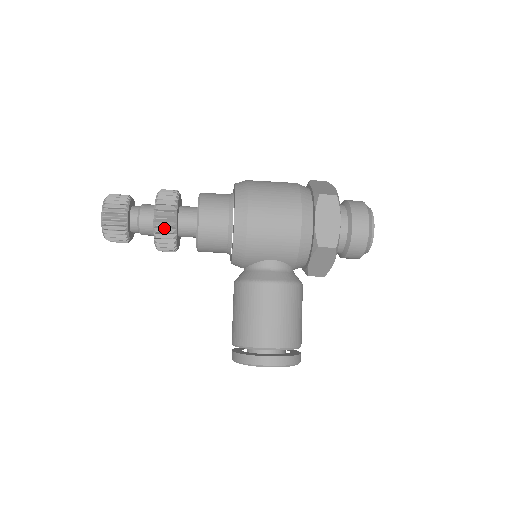
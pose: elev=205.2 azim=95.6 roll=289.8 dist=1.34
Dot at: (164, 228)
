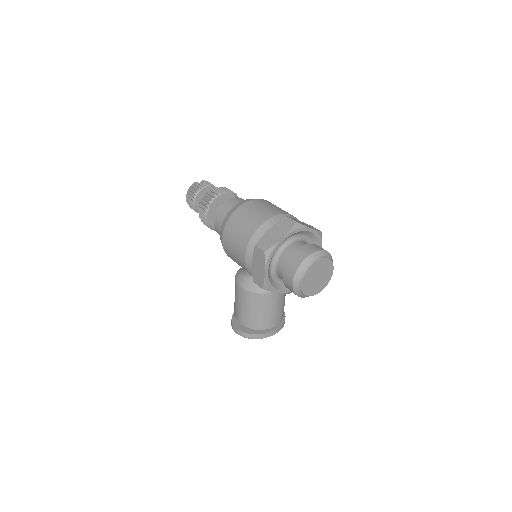
Dot at: occluded
